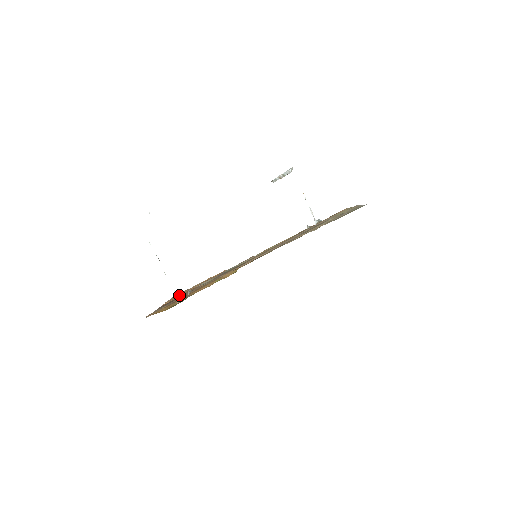
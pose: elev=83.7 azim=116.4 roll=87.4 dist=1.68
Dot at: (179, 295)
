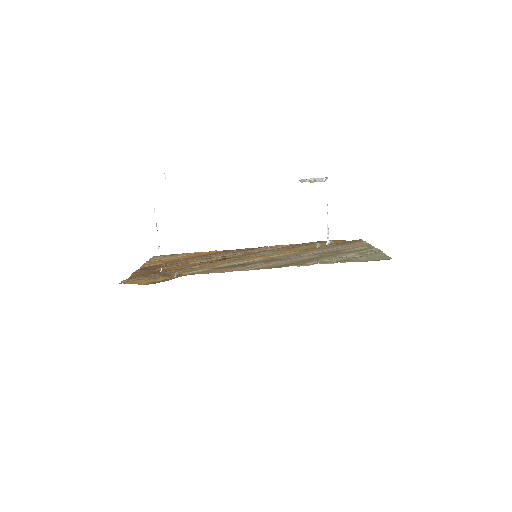
Dot at: (161, 261)
